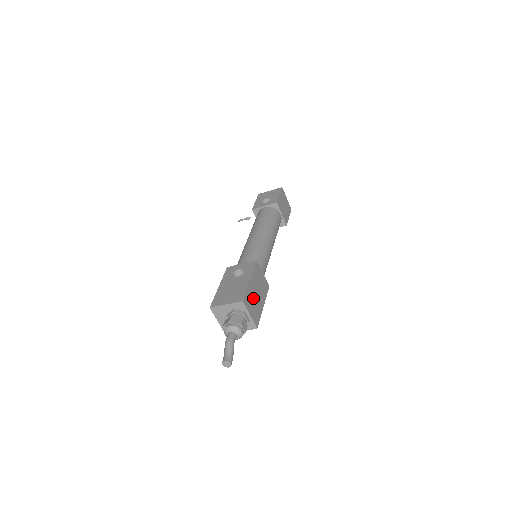
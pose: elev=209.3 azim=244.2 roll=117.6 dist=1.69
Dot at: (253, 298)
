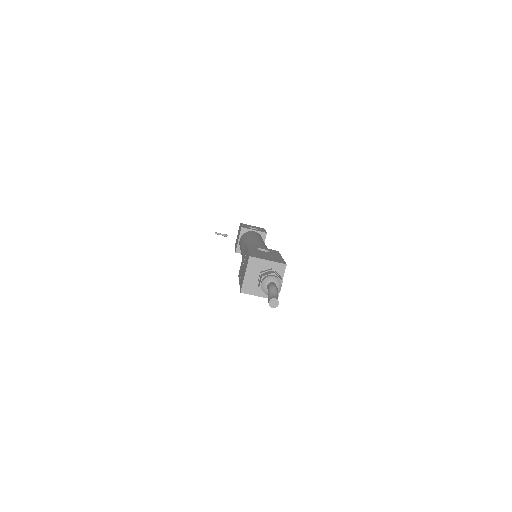
Dot at: occluded
